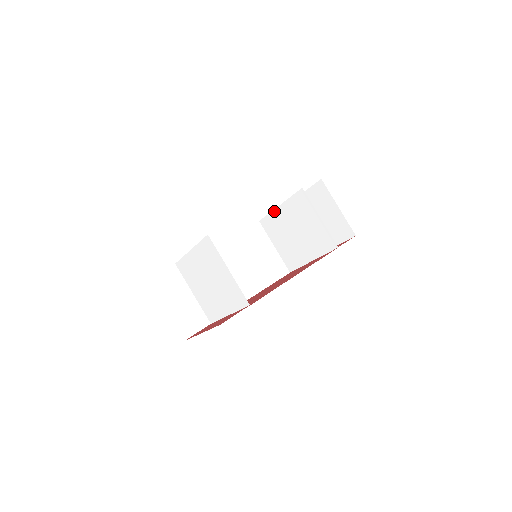
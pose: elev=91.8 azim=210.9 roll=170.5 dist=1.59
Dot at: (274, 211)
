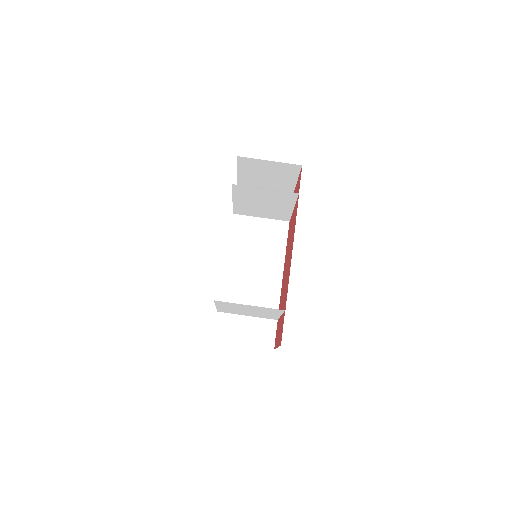
Dot at: (234, 204)
